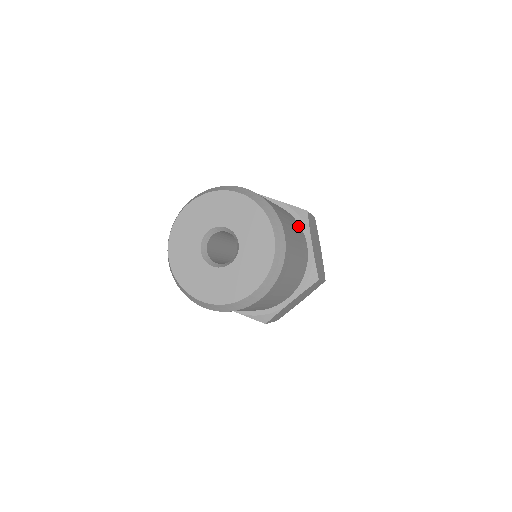
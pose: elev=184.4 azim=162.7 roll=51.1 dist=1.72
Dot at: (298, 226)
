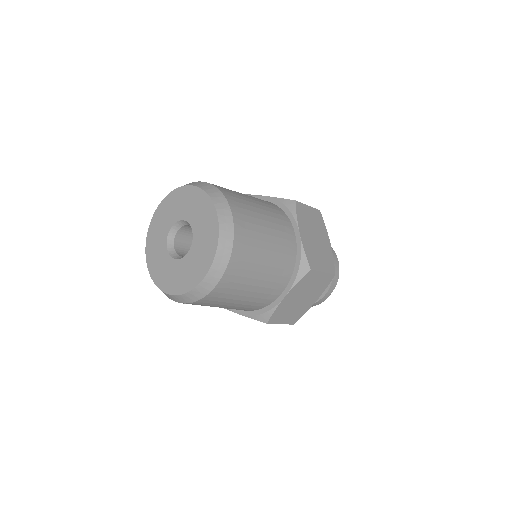
Dot at: (281, 216)
